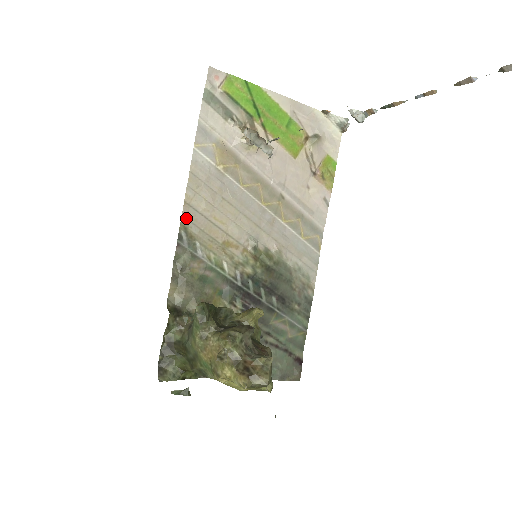
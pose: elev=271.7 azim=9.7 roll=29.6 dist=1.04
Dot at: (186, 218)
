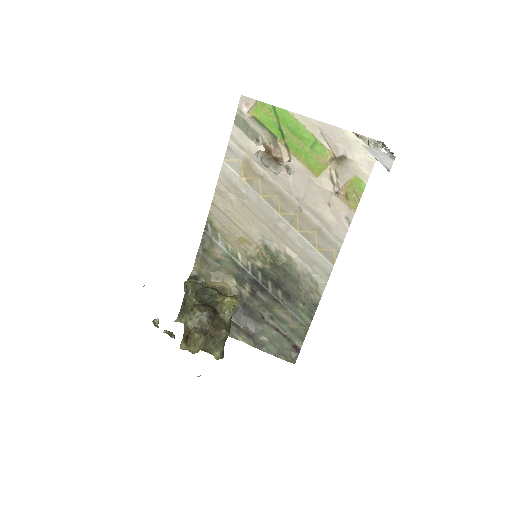
Dot at: (212, 215)
